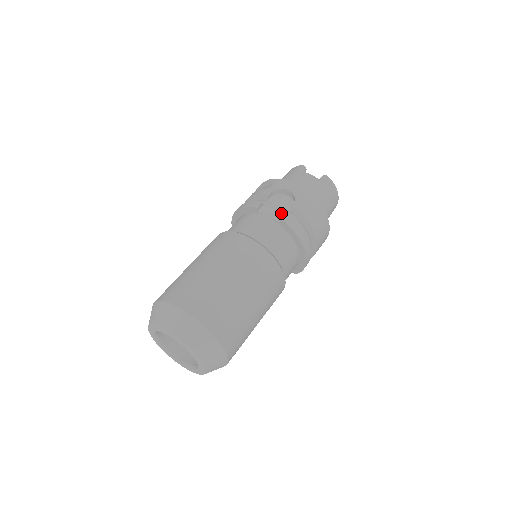
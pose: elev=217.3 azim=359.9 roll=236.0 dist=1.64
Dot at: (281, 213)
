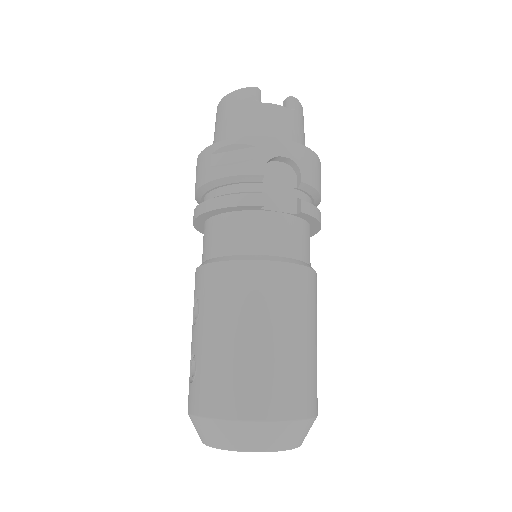
Dot at: (290, 197)
